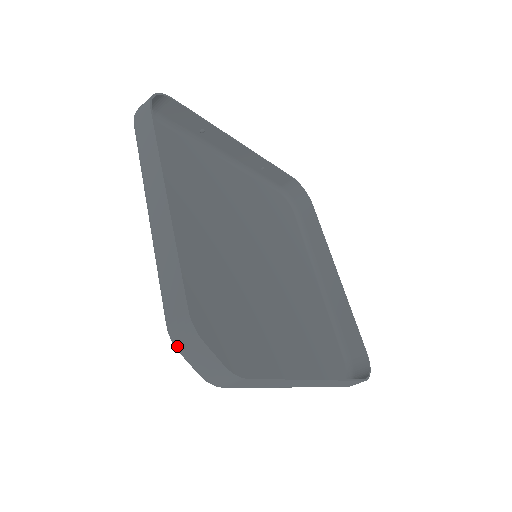
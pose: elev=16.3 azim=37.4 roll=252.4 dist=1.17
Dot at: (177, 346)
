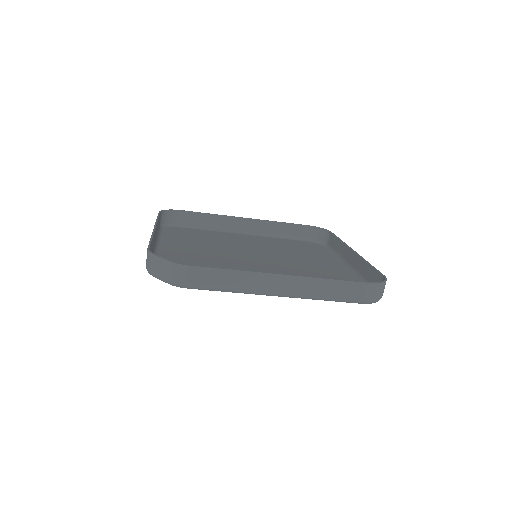
Dot at: (150, 272)
